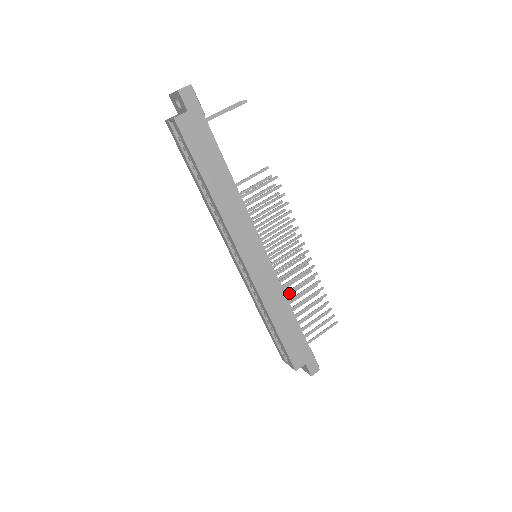
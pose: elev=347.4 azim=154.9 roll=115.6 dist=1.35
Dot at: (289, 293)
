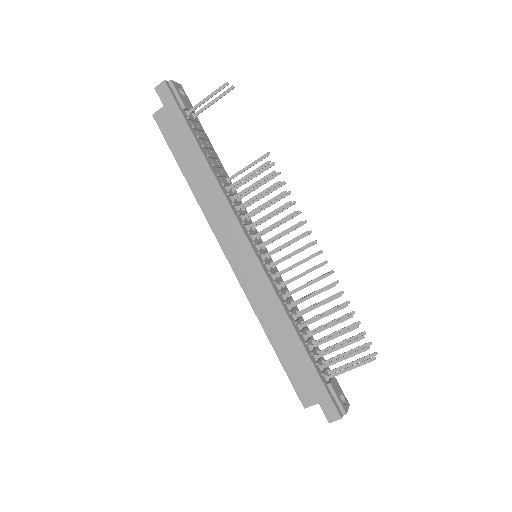
Dot at: (308, 307)
